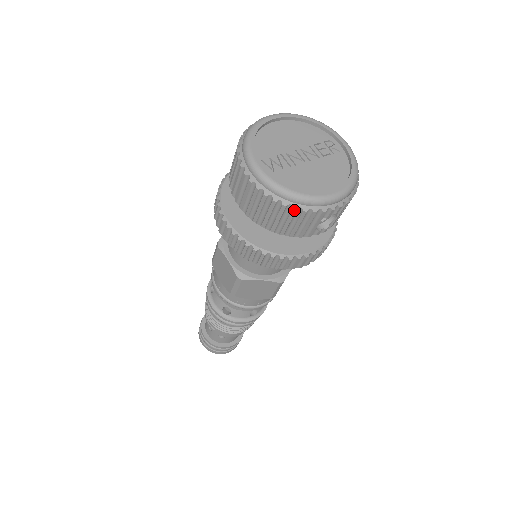
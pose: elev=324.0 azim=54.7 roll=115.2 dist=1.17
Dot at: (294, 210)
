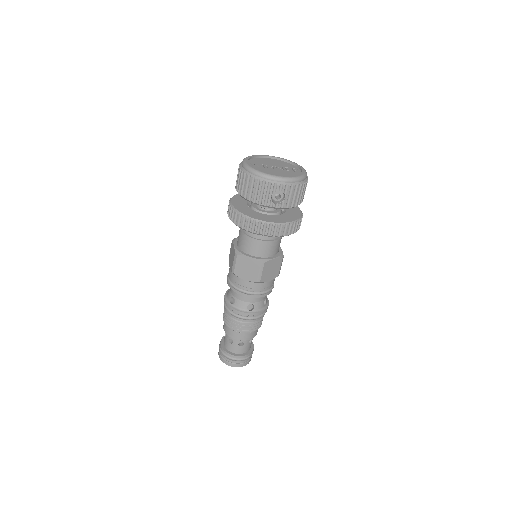
Dot at: (256, 180)
